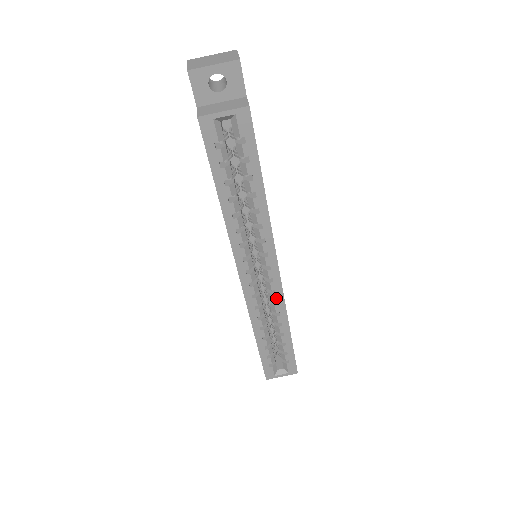
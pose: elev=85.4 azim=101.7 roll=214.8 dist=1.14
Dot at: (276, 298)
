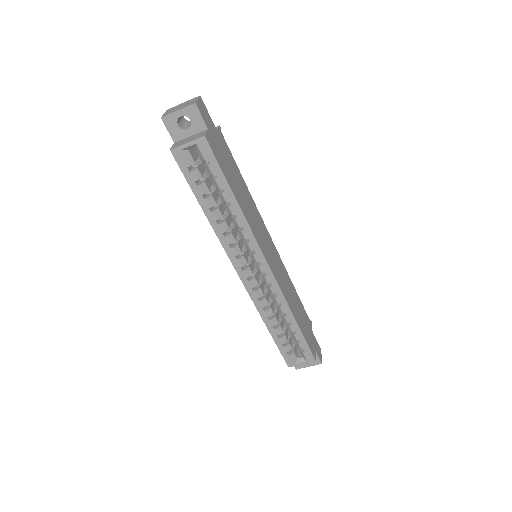
Dot at: (274, 290)
